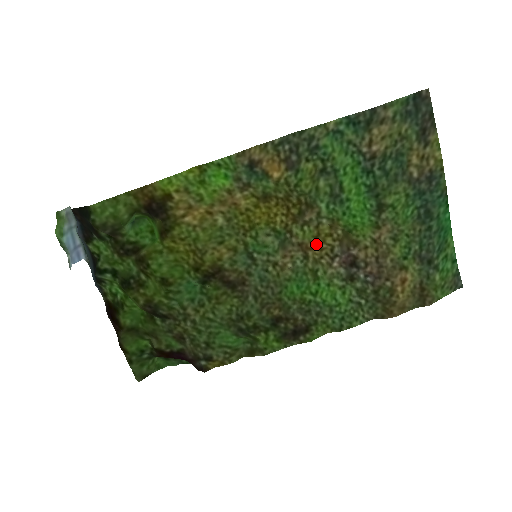
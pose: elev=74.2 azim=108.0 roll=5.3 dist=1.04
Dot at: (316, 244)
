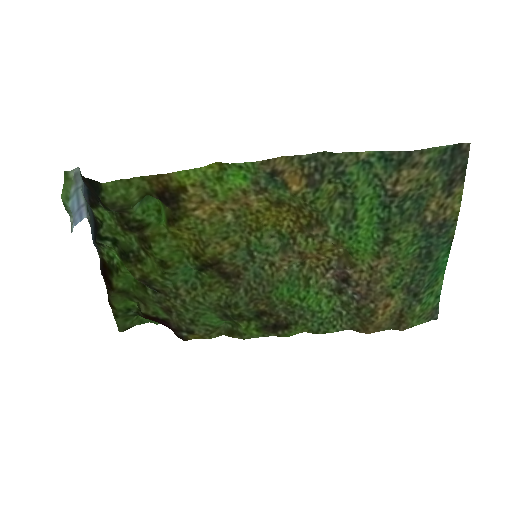
Dot at: (316, 255)
